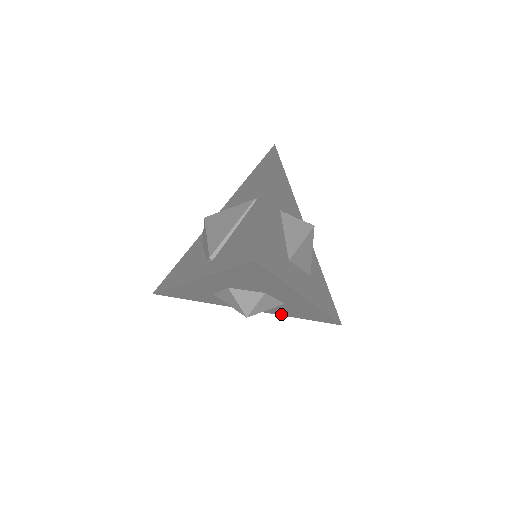
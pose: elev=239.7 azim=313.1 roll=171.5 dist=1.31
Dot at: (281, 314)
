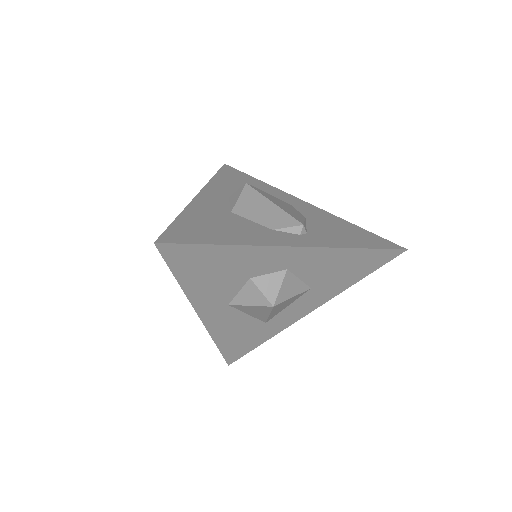
Dot at: occluded
